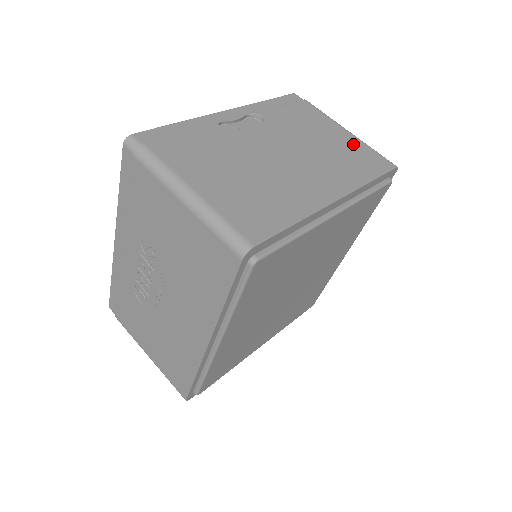
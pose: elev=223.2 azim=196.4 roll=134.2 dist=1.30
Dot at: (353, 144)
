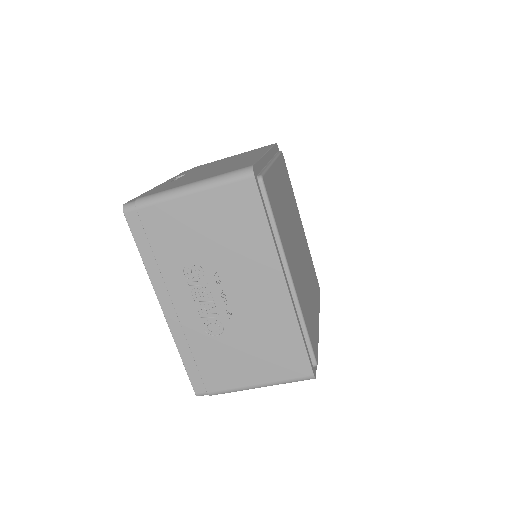
Dot at: (243, 153)
